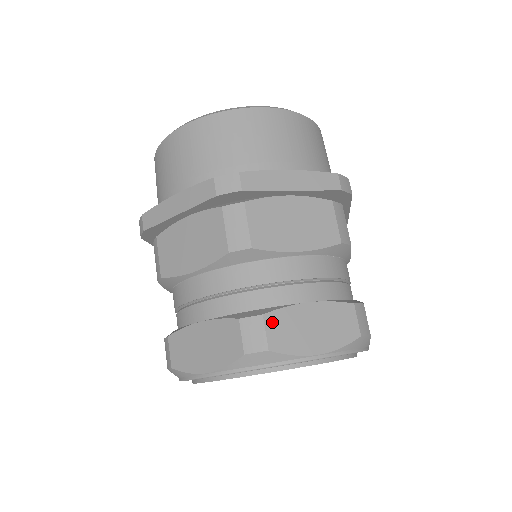
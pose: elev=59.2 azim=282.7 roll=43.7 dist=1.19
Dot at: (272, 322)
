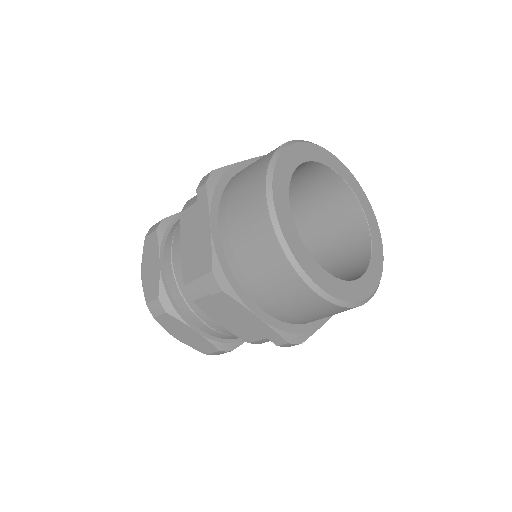
Dot at: occluded
